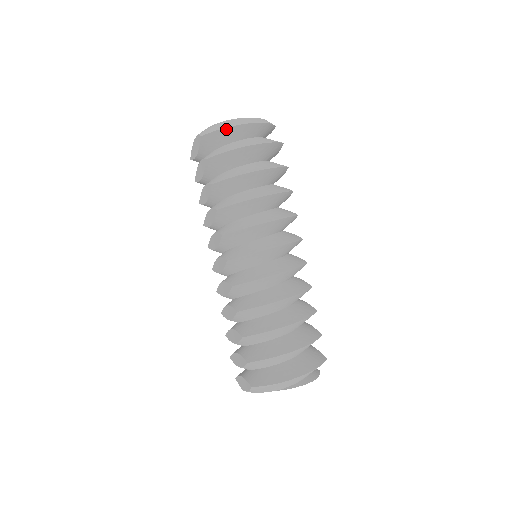
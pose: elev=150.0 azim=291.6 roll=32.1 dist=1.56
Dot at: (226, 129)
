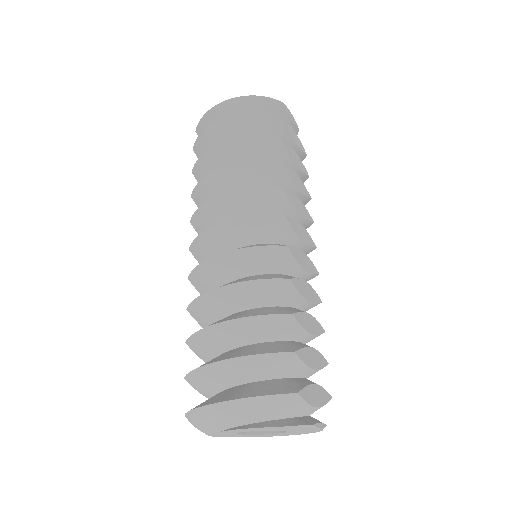
Dot at: (208, 114)
